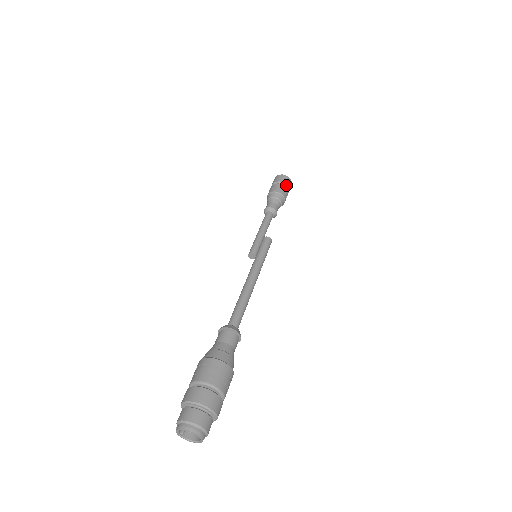
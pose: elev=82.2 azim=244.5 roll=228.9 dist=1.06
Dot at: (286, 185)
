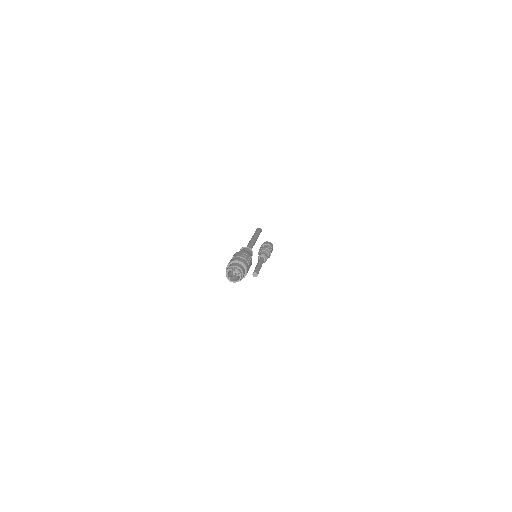
Dot at: (269, 245)
